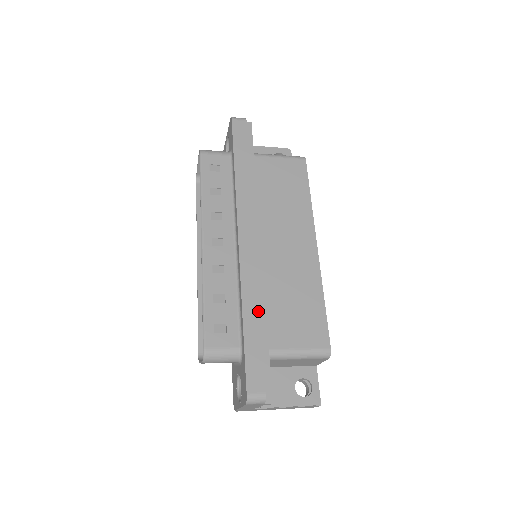
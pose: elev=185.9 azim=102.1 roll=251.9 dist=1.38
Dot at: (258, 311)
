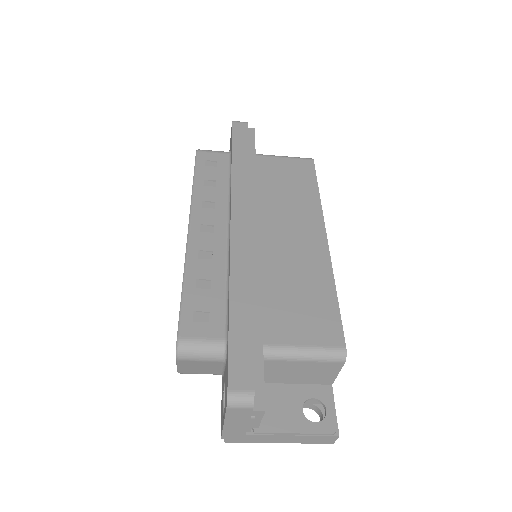
Dot at: (249, 296)
